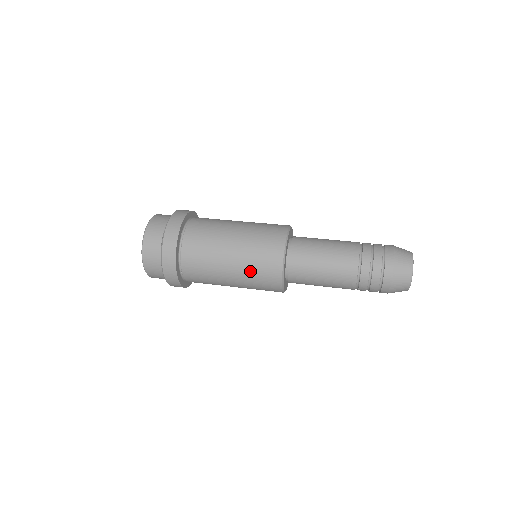
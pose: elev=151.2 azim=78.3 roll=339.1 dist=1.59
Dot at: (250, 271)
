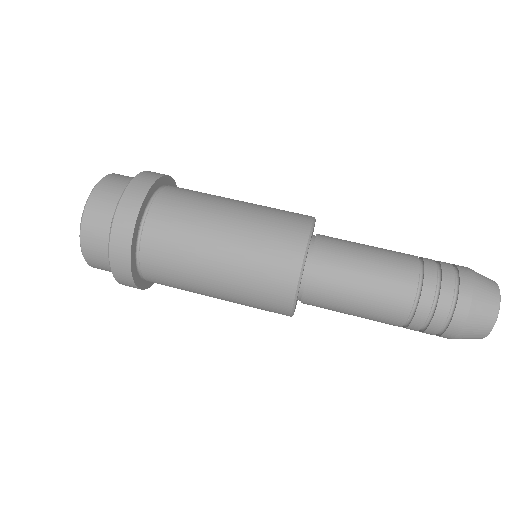
Dot at: (244, 298)
